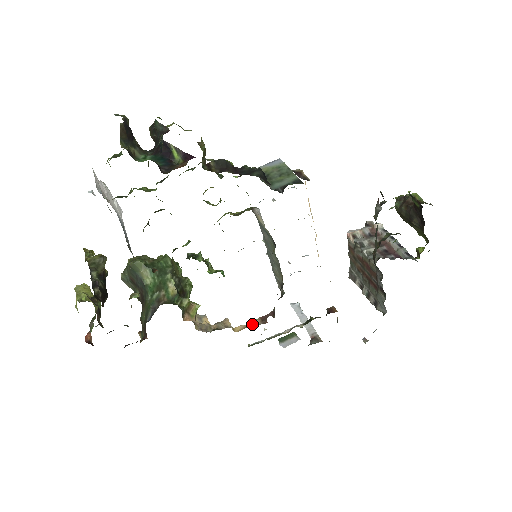
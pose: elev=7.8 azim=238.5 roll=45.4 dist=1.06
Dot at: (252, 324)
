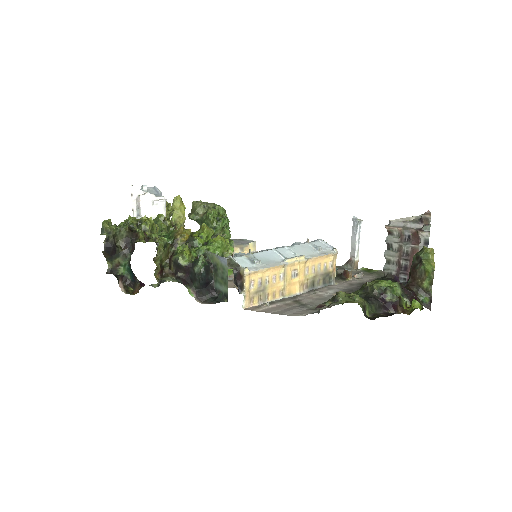
Dot at: occluded
